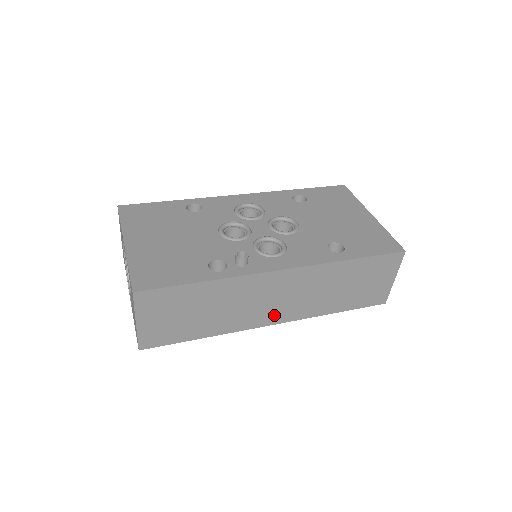
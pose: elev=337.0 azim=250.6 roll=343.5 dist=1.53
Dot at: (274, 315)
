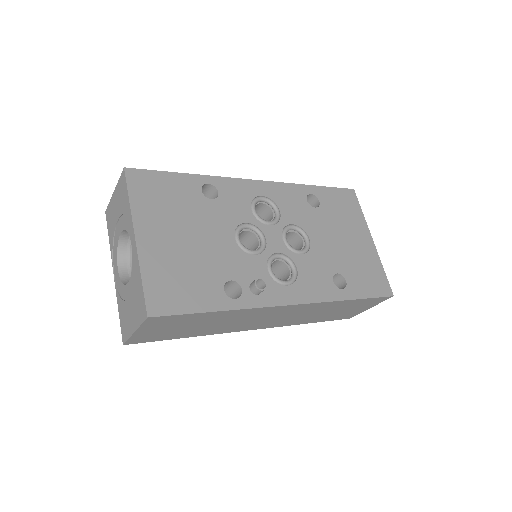
Dot at: (260, 325)
